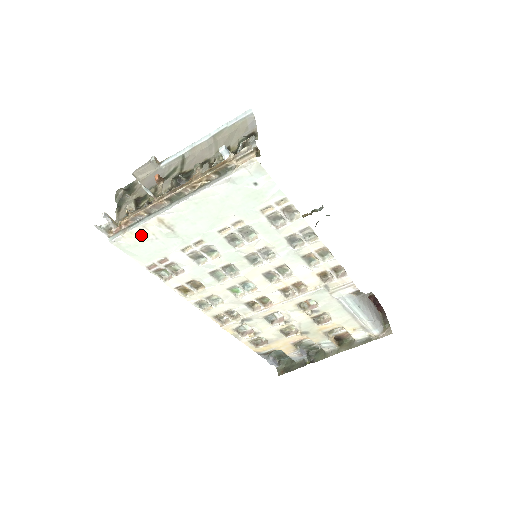
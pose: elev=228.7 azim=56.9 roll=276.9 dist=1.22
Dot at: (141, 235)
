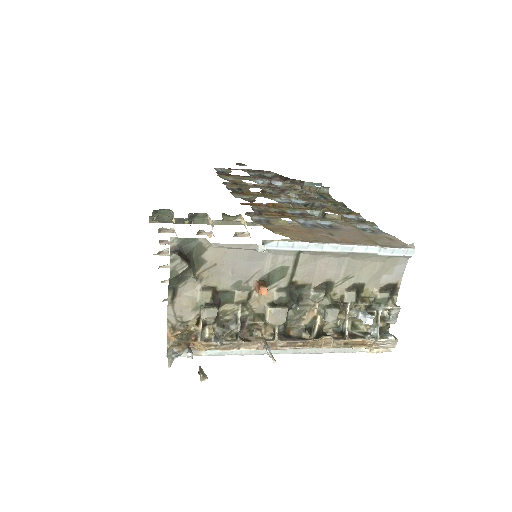
Dot at: occluded
